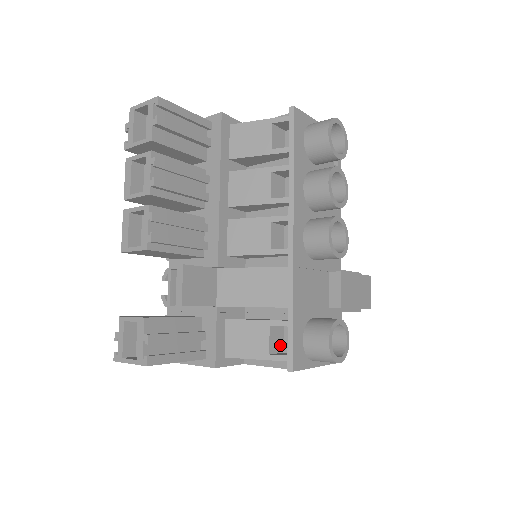
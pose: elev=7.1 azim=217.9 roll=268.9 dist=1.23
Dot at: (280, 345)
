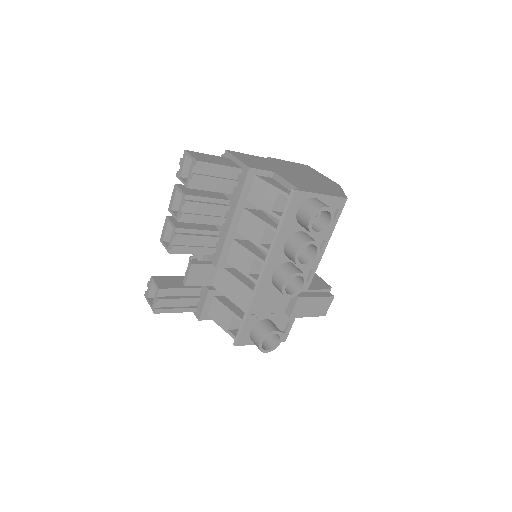
Dot at: (239, 325)
